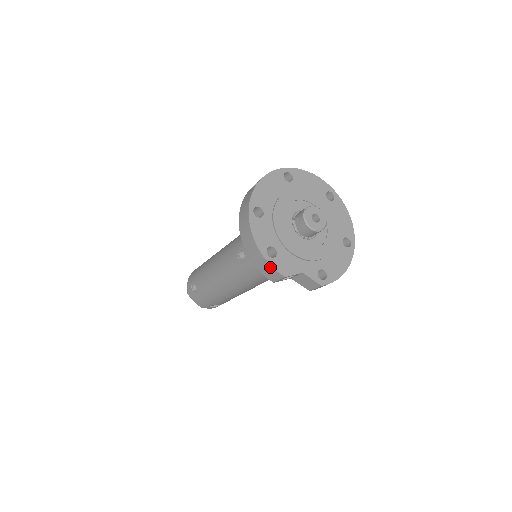
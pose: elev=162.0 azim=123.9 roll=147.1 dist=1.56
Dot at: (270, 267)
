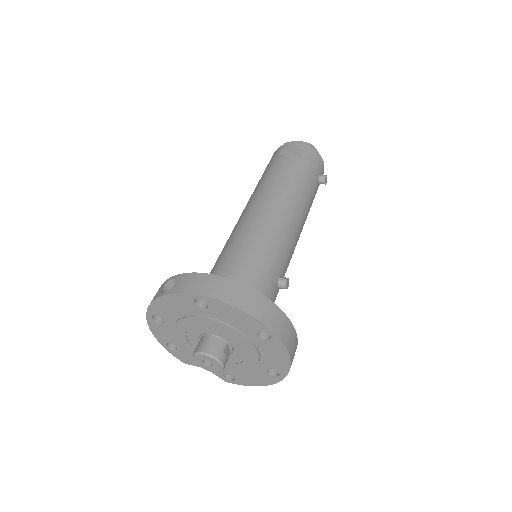
Dot at: (172, 351)
